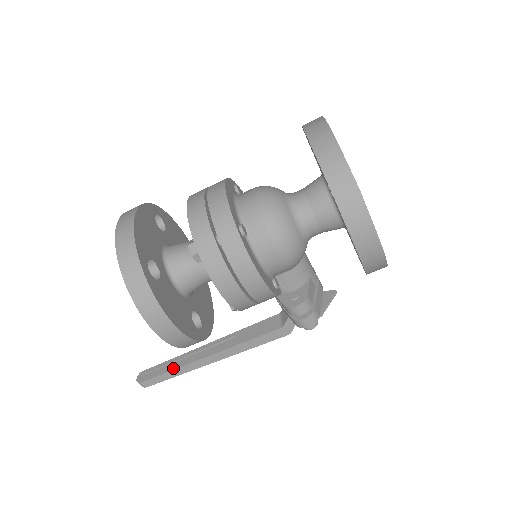
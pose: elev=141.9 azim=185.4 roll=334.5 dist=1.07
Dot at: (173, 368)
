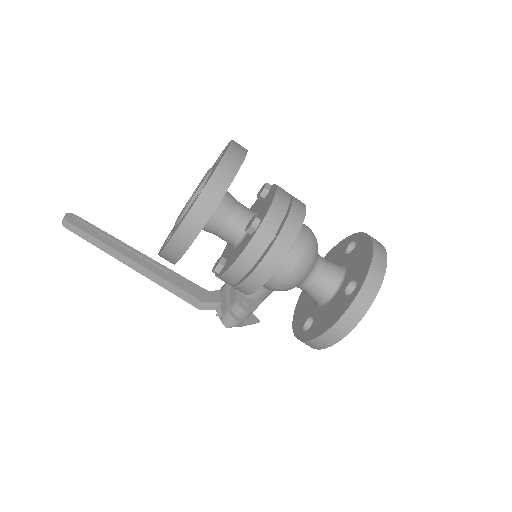
Dot at: (103, 240)
